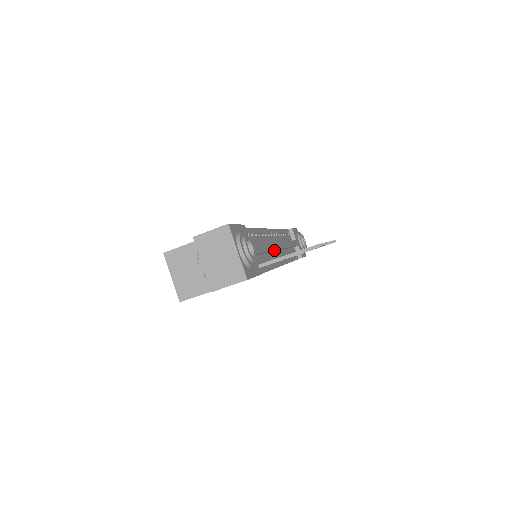
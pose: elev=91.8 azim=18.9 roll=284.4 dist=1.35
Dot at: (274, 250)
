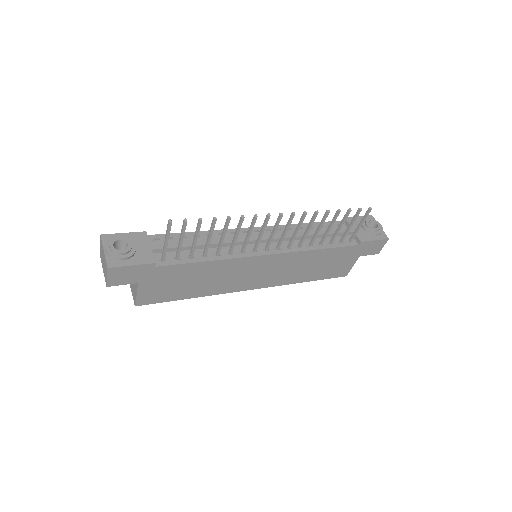
Dot at: occluded
